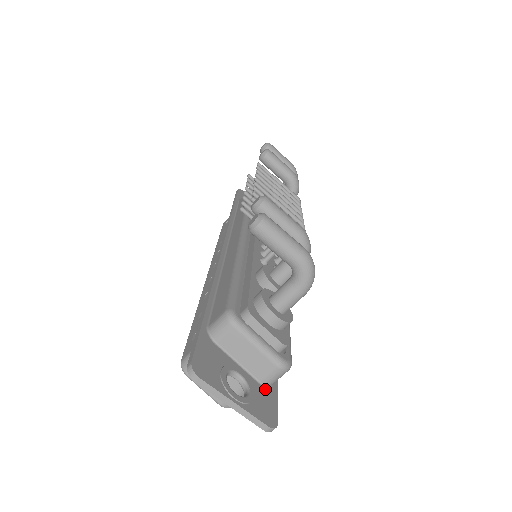
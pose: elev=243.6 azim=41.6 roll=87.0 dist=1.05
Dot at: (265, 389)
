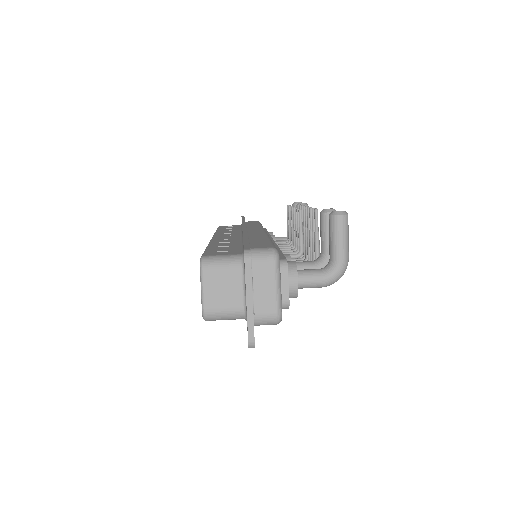
Dot at: occluded
